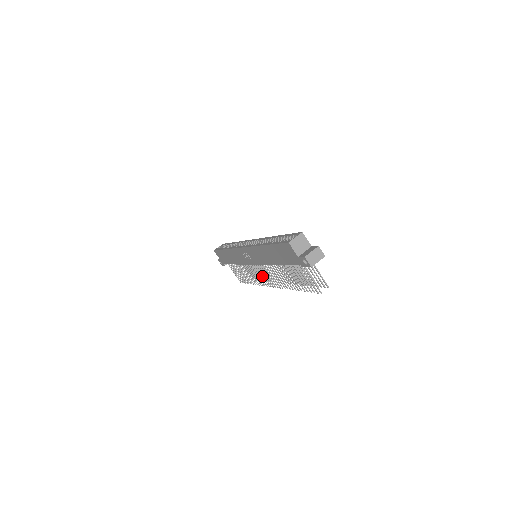
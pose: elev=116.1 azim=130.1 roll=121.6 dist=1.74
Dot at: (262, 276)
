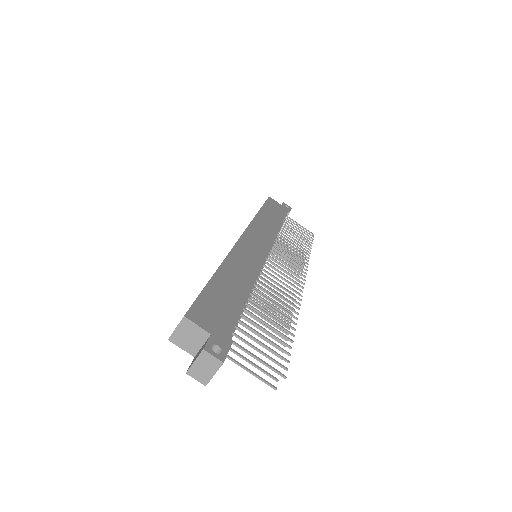
Dot at: occluded
